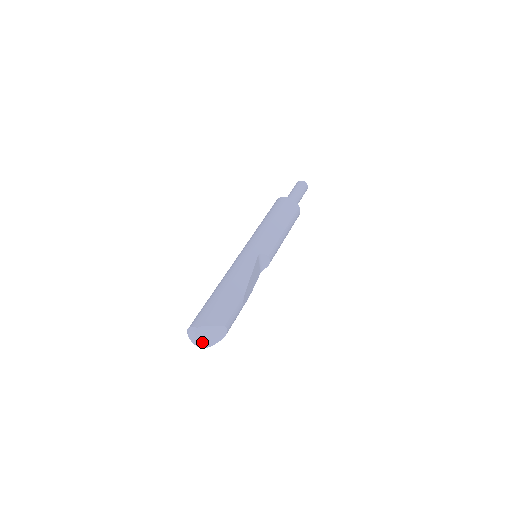
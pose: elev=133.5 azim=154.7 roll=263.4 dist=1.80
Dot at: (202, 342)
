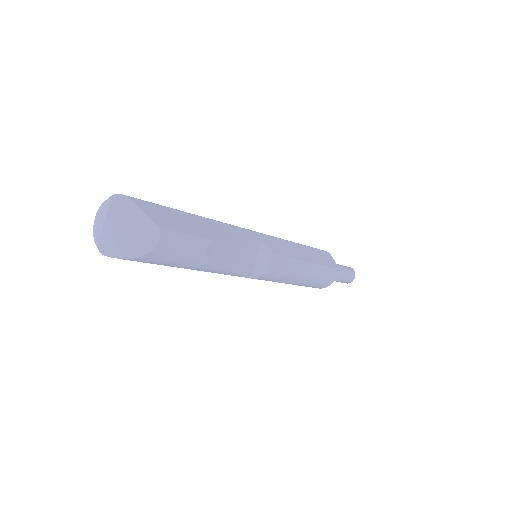
Dot at: (108, 235)
